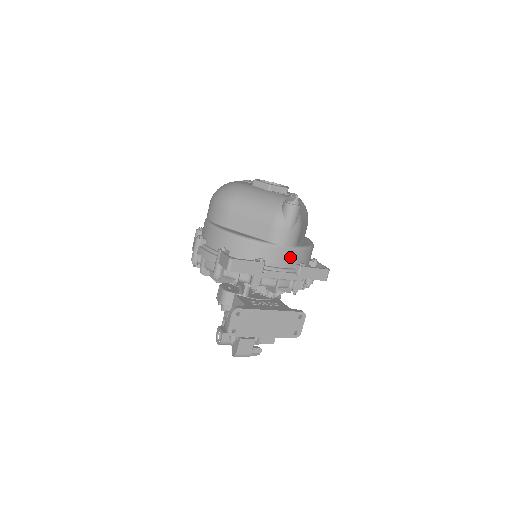
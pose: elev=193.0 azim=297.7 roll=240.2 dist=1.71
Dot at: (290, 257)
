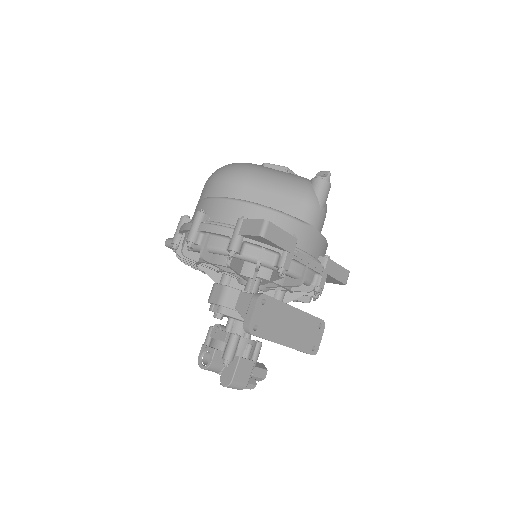
Dot at: (317, 244)
